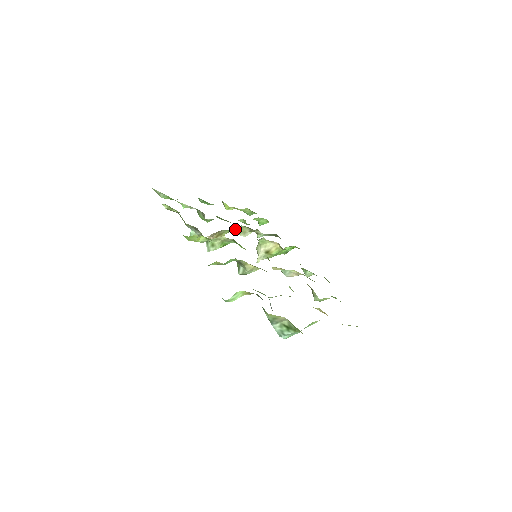
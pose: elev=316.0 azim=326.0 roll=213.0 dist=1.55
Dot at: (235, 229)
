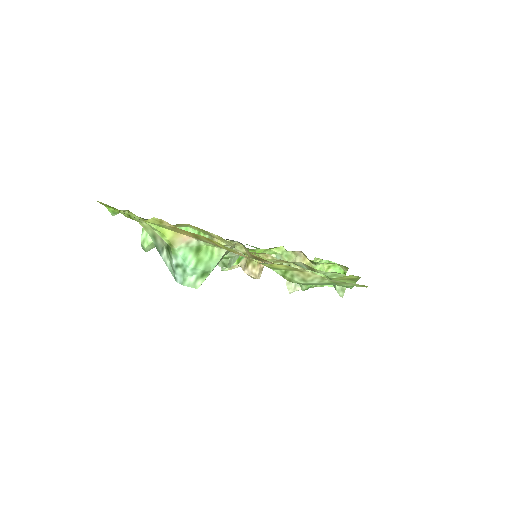
Dot at: occluded
